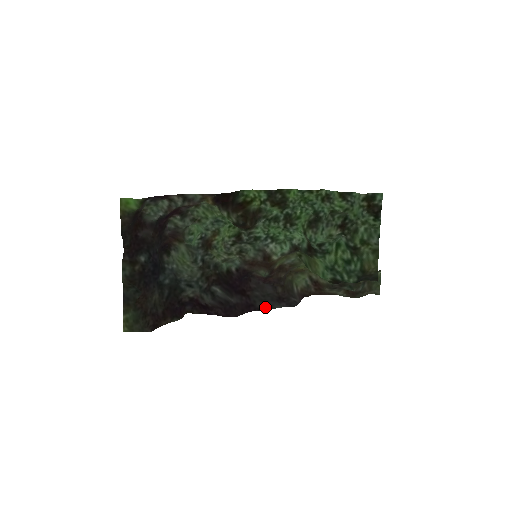
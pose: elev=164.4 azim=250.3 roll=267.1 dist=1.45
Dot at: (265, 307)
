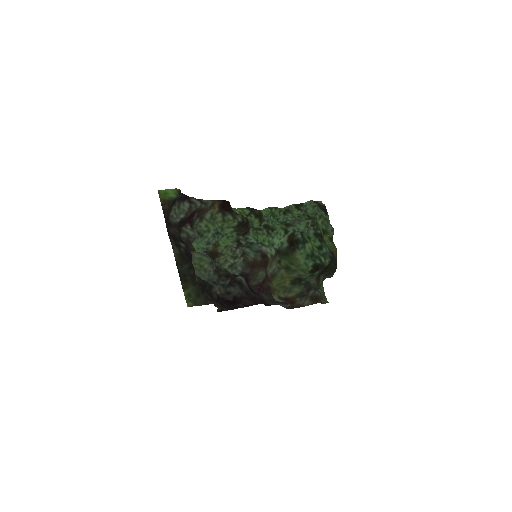
Dot at: (273, 303)
